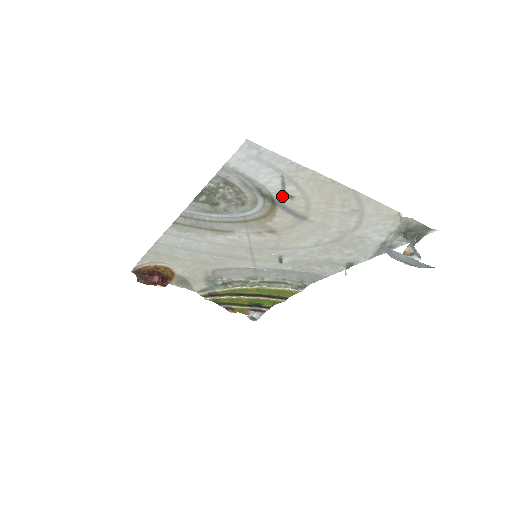
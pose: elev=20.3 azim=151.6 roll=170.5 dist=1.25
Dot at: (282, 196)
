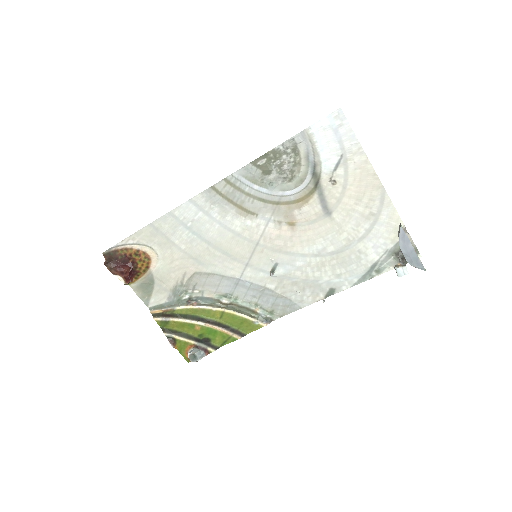
Dot at: (328, 179)
